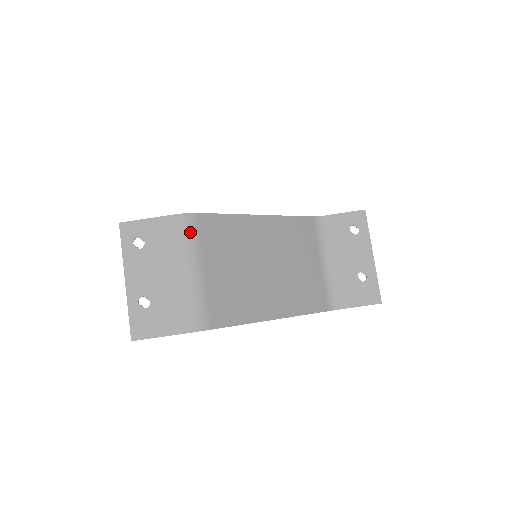
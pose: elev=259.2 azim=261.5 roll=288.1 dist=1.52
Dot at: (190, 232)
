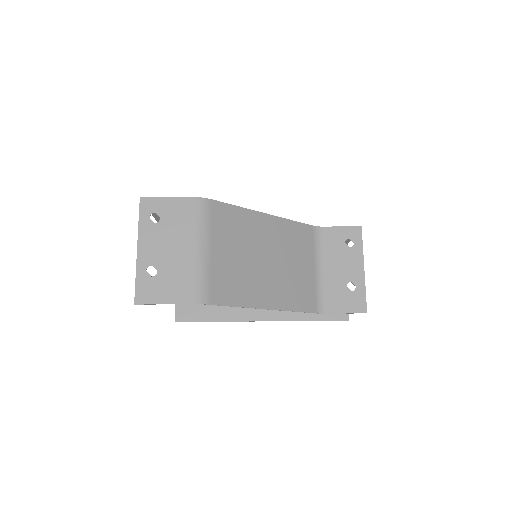
Dot at: (203, 215)
